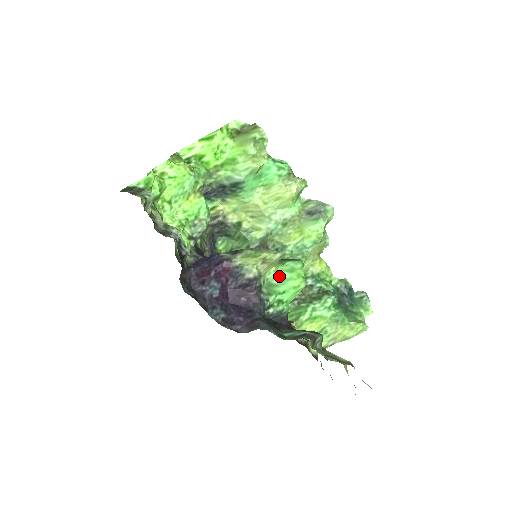
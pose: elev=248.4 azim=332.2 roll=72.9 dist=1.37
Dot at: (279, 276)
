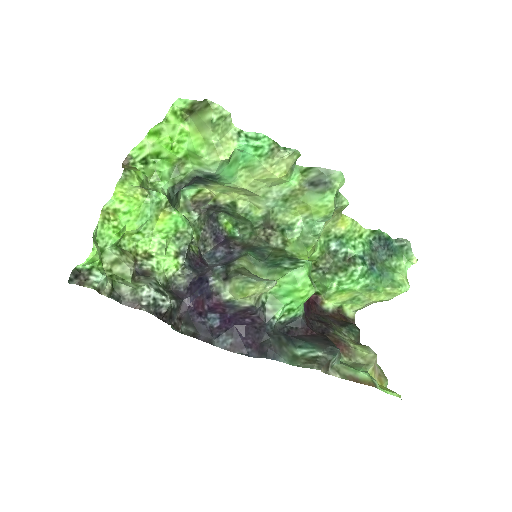
Dot at: (282, 288)
